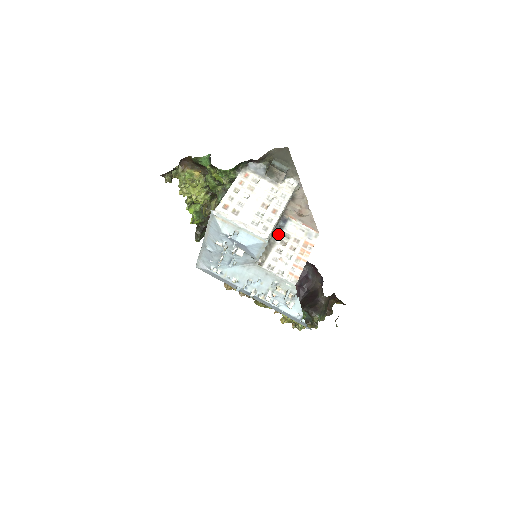
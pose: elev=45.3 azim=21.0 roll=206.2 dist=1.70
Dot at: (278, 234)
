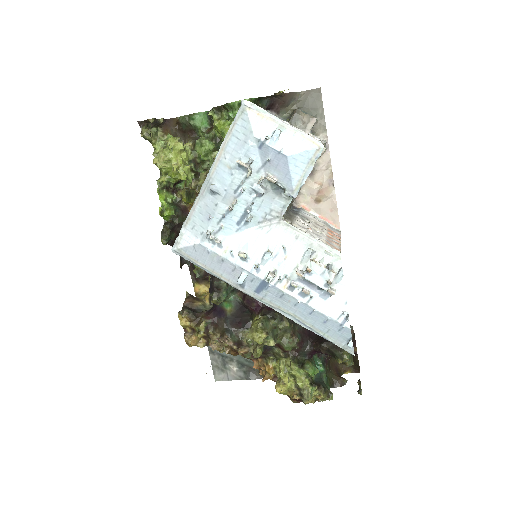
Dot at: (295, 212)
